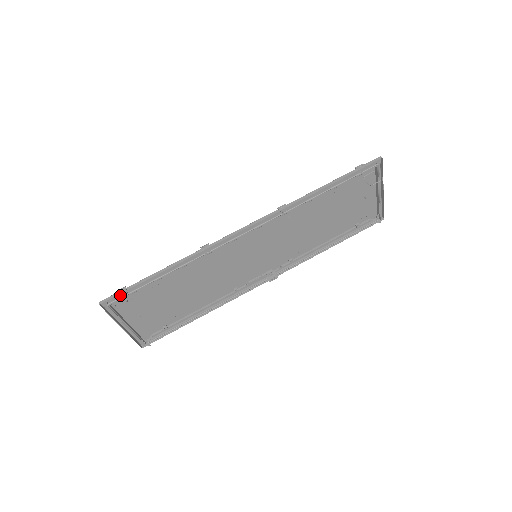
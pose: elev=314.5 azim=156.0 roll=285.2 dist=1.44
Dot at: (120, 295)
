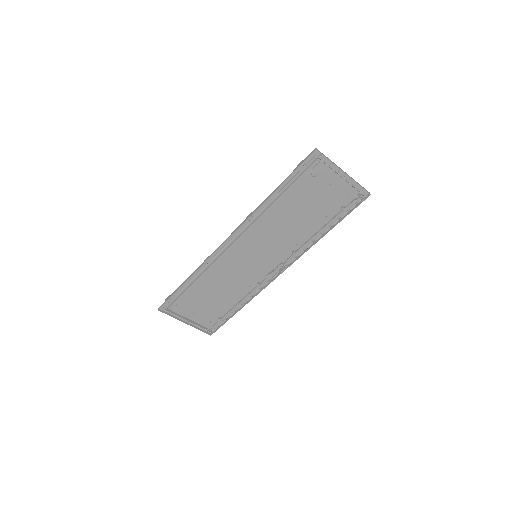
Dot at: (167, 302)
